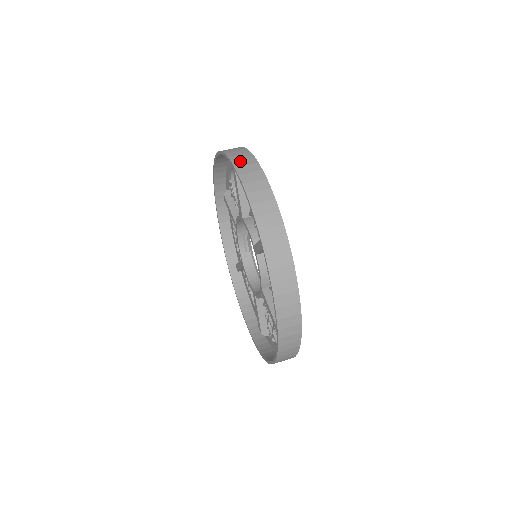
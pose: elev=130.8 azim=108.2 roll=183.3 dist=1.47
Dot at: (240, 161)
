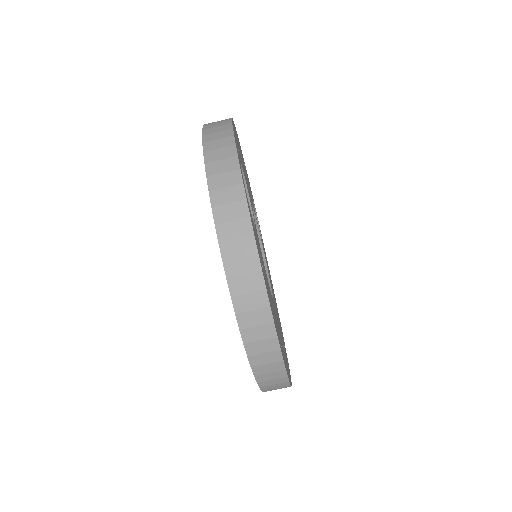
Dot at: (244, 299)
